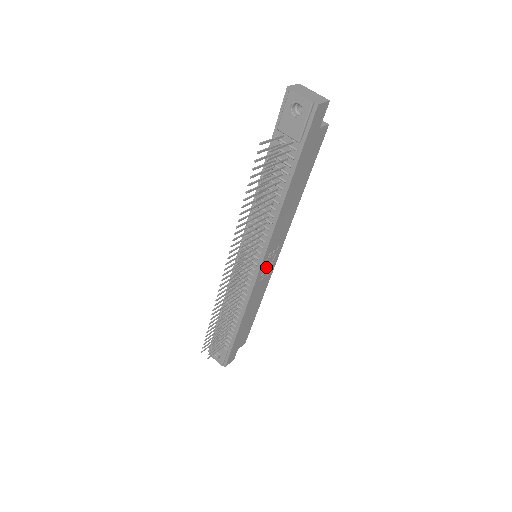
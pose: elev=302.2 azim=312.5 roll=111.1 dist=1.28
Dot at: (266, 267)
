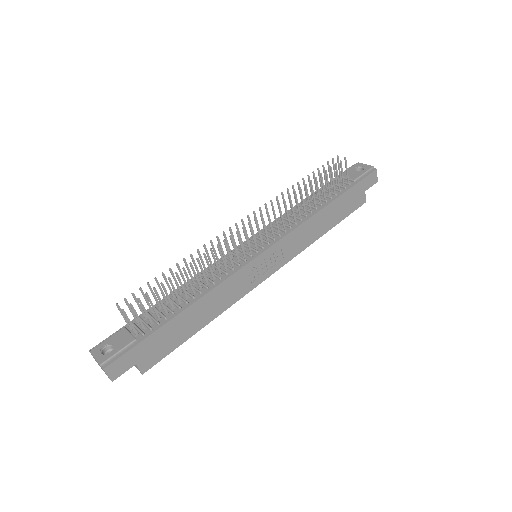
Dot at: (262, 264)
